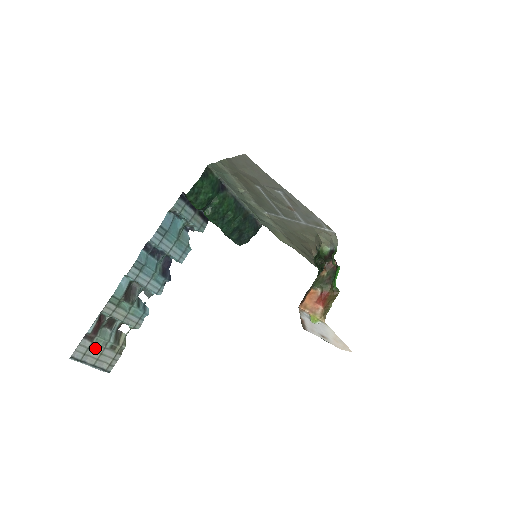
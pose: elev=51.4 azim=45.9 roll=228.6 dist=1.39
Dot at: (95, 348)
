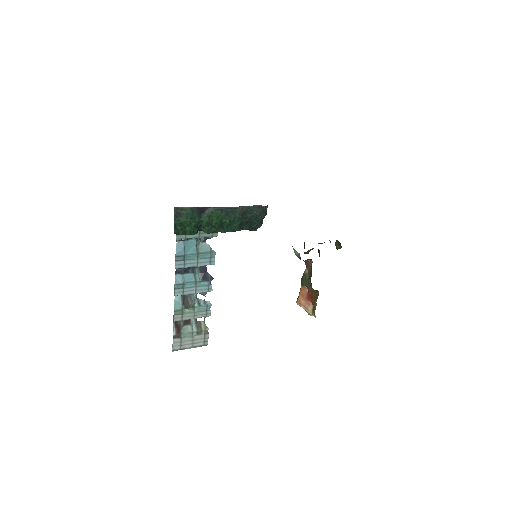
Dot at: (186, 339)
